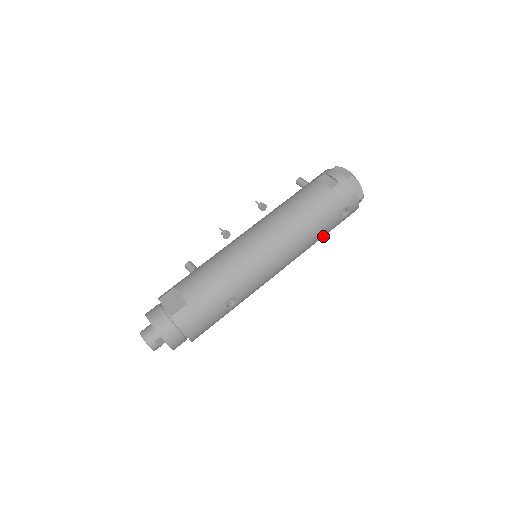
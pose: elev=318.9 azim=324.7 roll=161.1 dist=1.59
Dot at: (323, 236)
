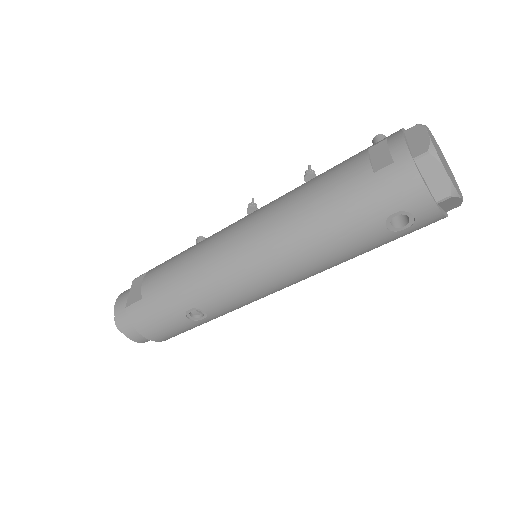
Dot at: (361, 252)
